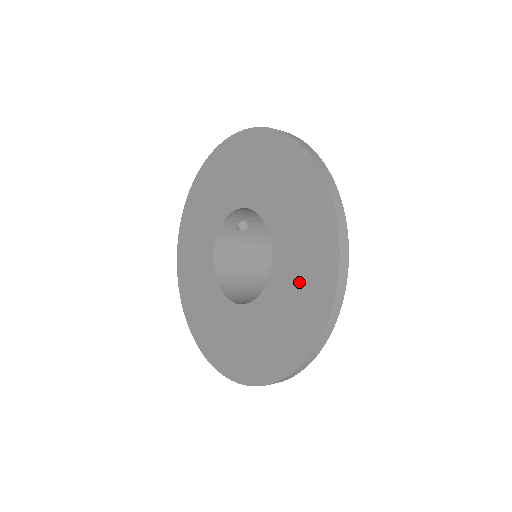
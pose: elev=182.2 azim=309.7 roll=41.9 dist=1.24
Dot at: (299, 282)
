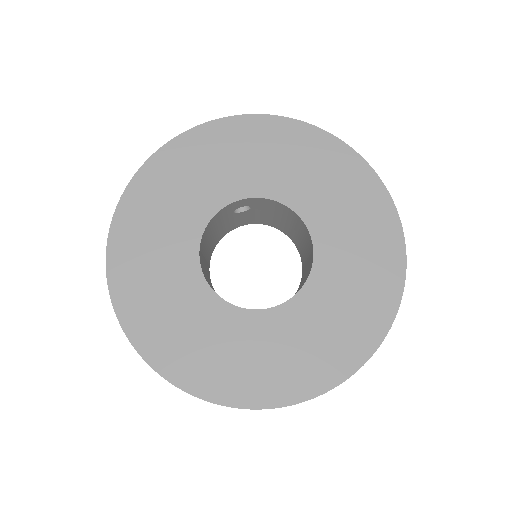
Dot at: (333, 322)
